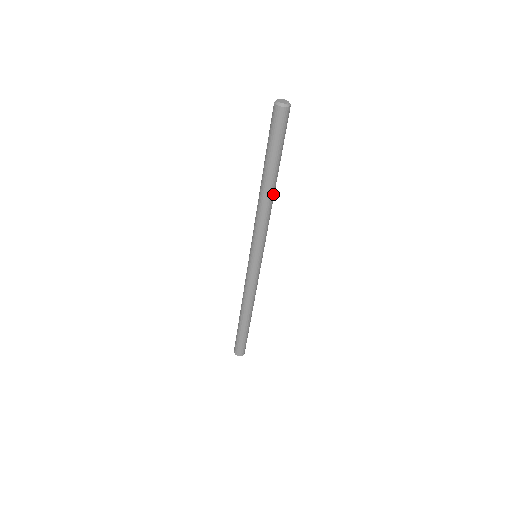
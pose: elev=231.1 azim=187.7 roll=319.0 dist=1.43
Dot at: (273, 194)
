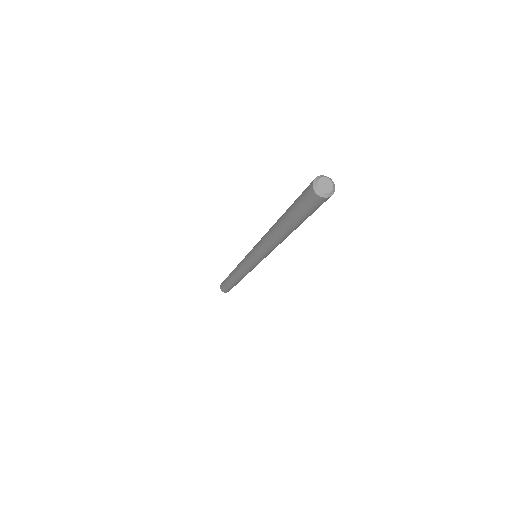
Dot at: (287, 236)
